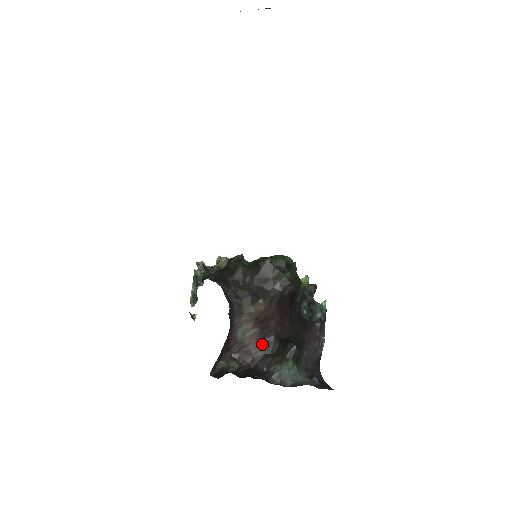
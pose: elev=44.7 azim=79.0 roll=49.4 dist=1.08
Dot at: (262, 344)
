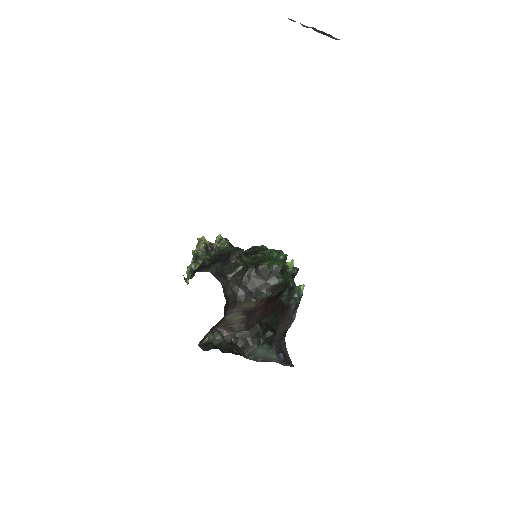
Dot at: (245, 326)
